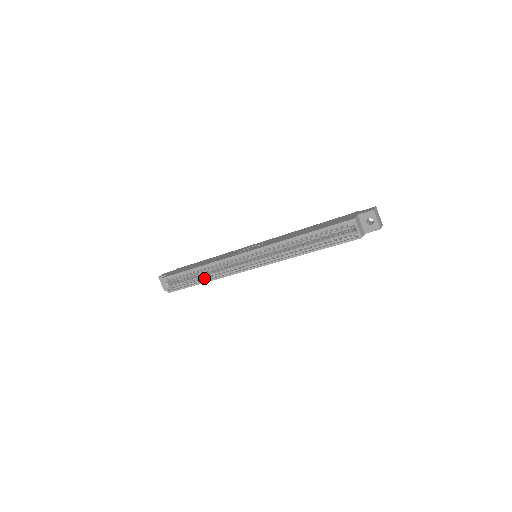
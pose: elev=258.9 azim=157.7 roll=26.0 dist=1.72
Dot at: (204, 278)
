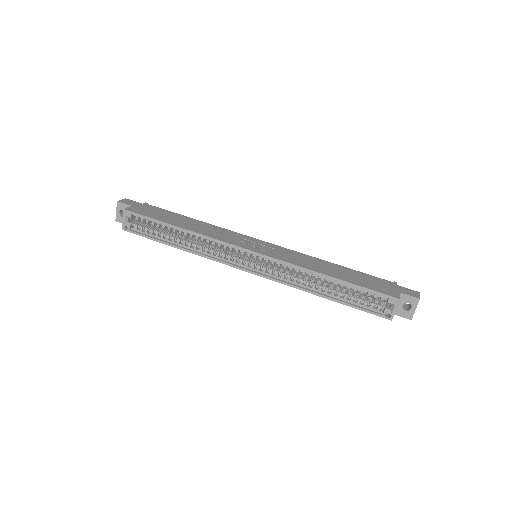
Dot at: (180, 242)
